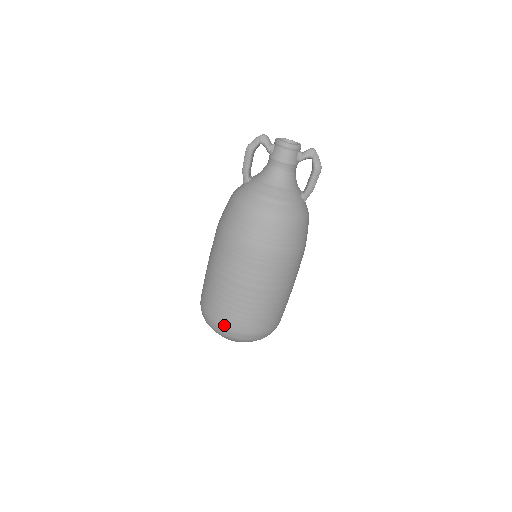
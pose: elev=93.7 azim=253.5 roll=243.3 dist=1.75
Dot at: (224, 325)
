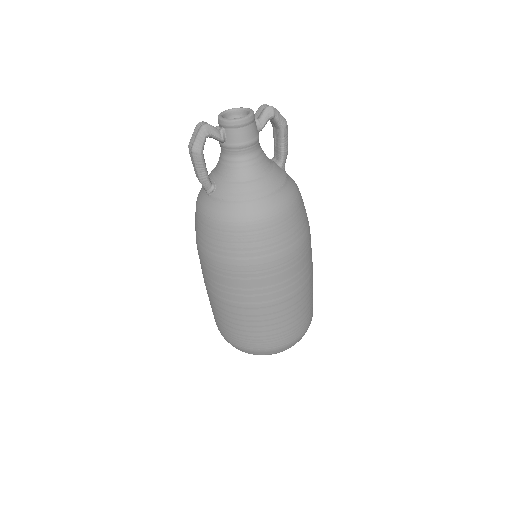
Dot at: (276, 346)
